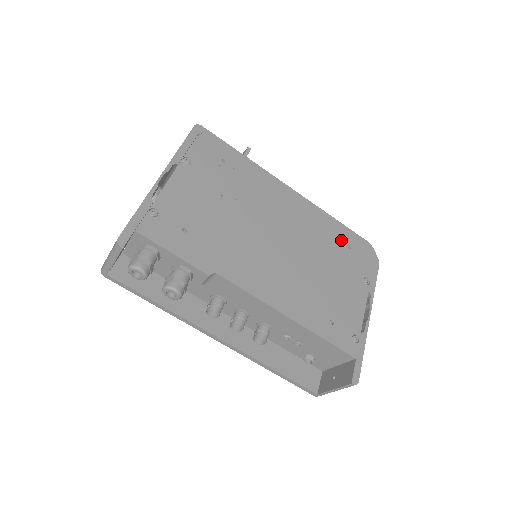
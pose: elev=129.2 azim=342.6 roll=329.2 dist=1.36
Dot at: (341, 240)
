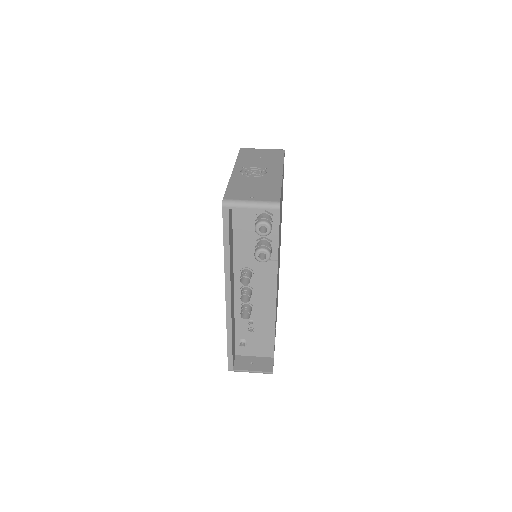
Dot at: occluded
